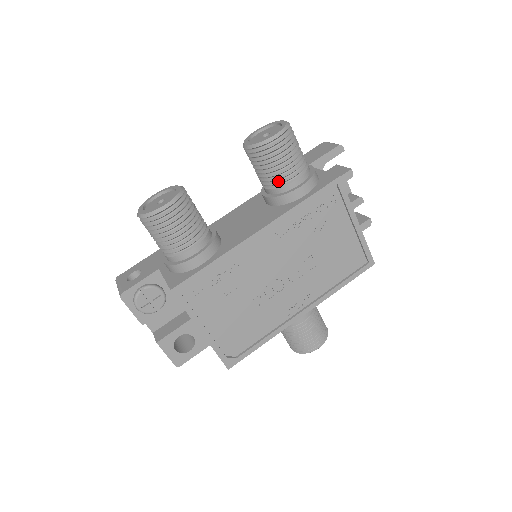
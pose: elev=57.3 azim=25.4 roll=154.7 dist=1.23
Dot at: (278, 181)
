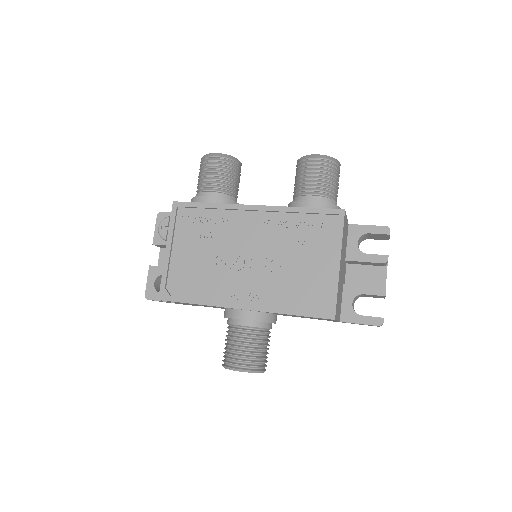
Dot at: (300, 192)
